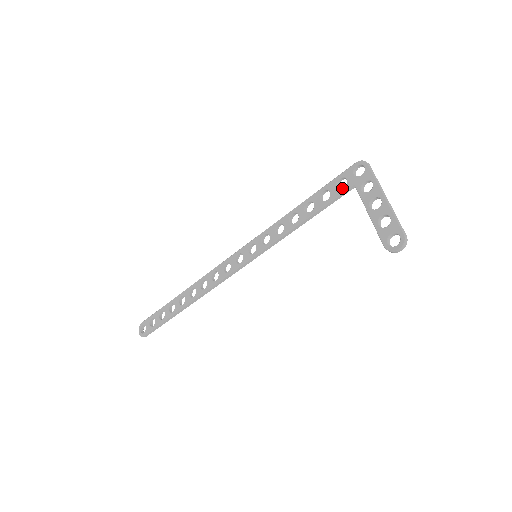
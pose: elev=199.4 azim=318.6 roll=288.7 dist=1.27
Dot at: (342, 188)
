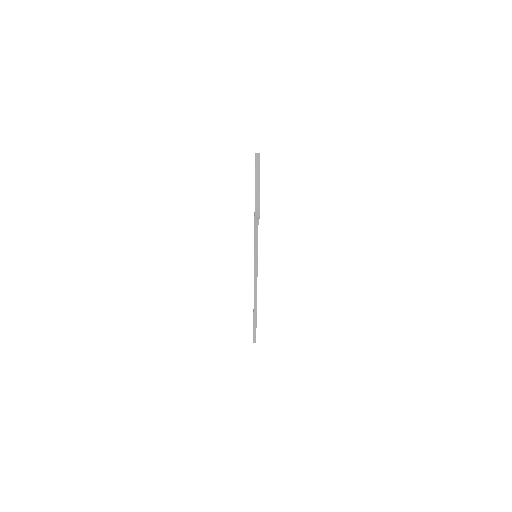
Dot at: occluded
